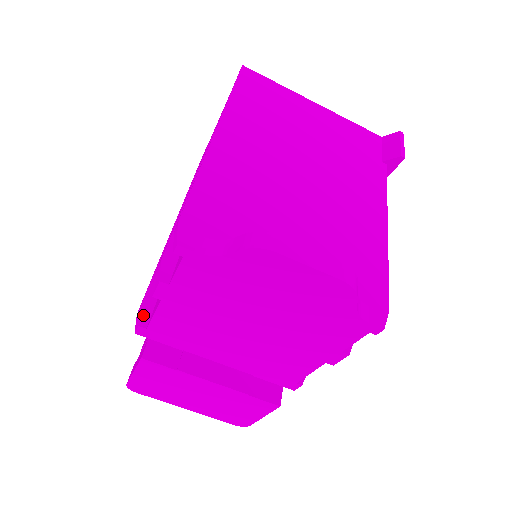
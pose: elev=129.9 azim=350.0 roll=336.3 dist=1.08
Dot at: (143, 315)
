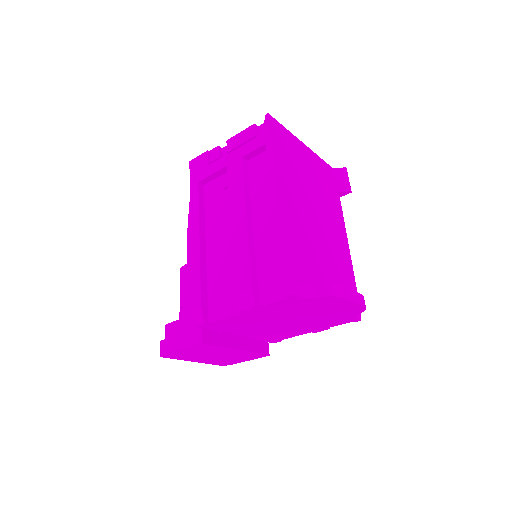
Dot at: (204, 314)
